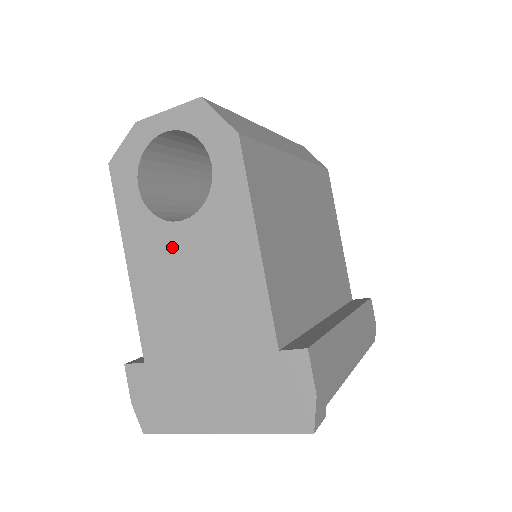
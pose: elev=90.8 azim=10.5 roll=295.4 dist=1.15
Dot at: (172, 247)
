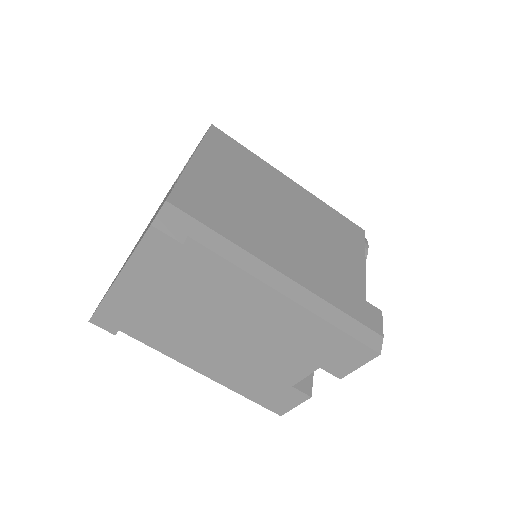
Dot at: occluded
